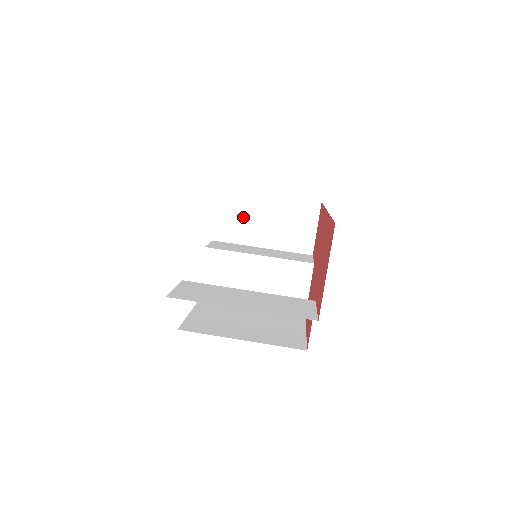
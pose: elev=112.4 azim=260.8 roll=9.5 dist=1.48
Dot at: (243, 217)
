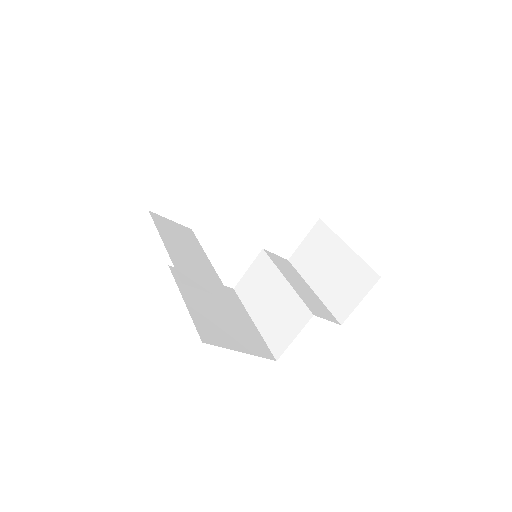
Dot at: (318, 254)
